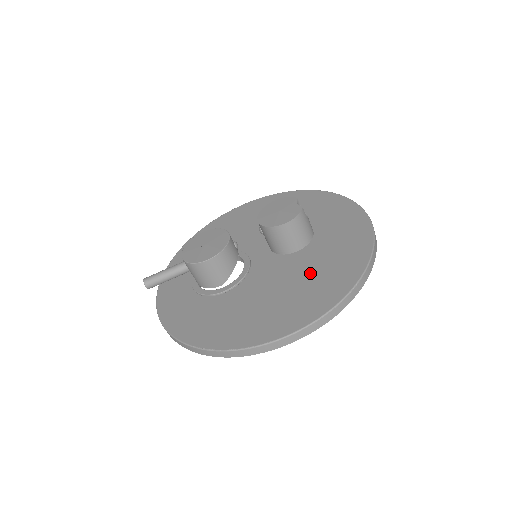
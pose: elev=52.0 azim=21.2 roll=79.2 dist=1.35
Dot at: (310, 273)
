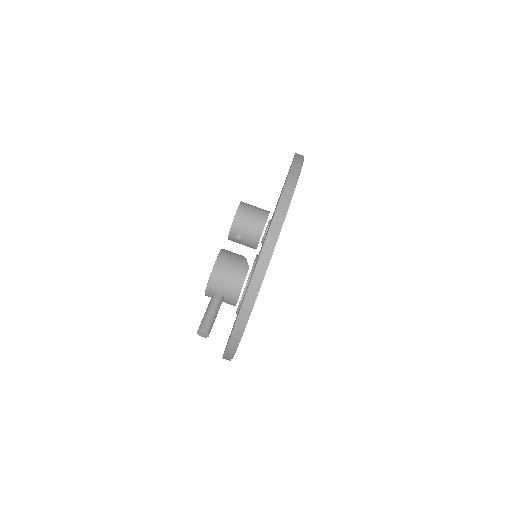
Dot at: occluded
